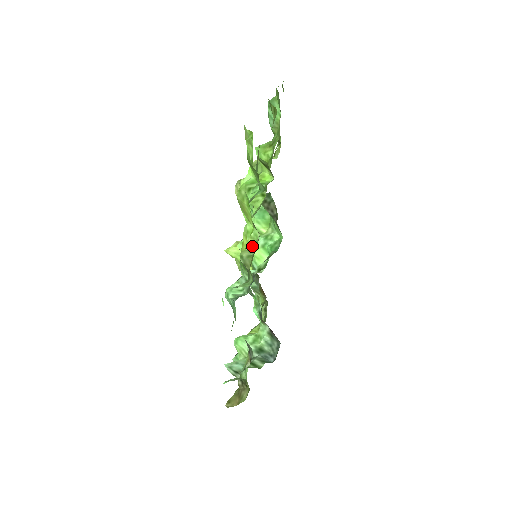
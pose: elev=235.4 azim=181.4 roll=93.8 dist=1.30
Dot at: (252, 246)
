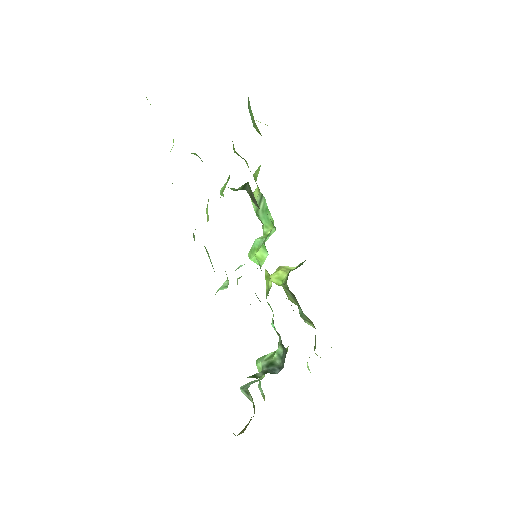
Dot at: occluded
